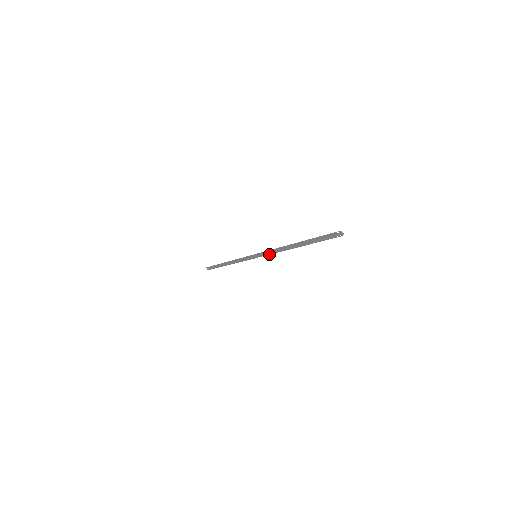
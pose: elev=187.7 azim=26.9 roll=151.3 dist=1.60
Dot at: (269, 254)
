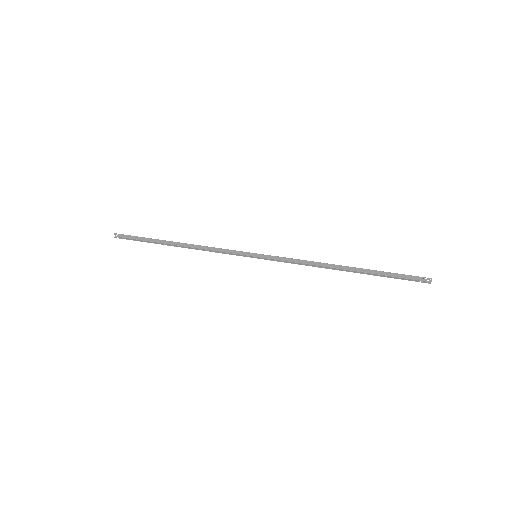
Dot at: (288, 262)
